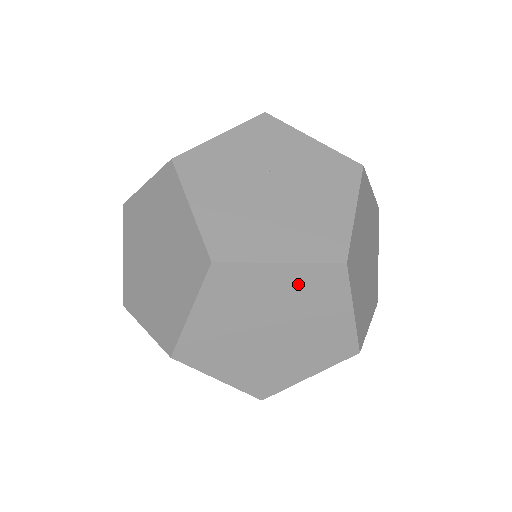
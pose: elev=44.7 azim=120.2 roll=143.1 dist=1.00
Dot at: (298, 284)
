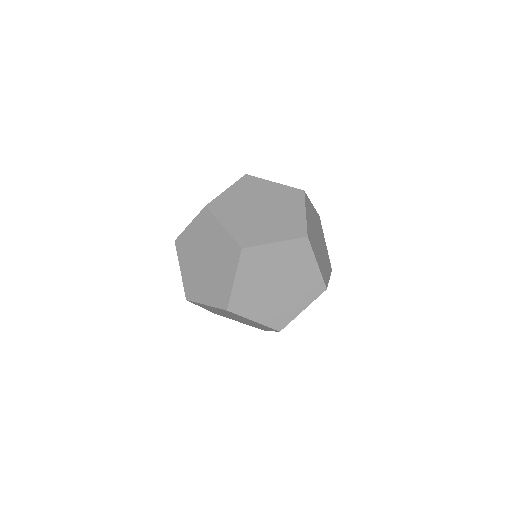
Dot at: occluded
